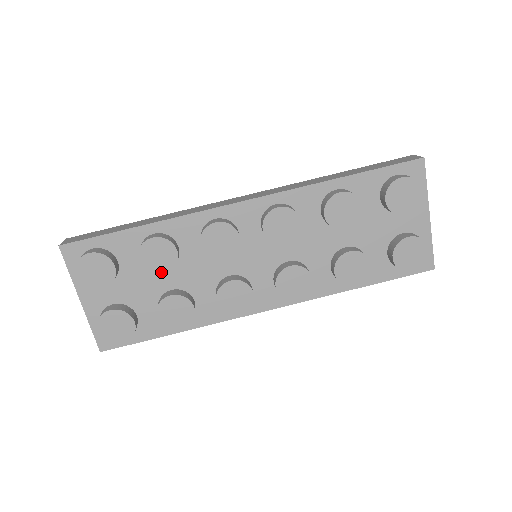
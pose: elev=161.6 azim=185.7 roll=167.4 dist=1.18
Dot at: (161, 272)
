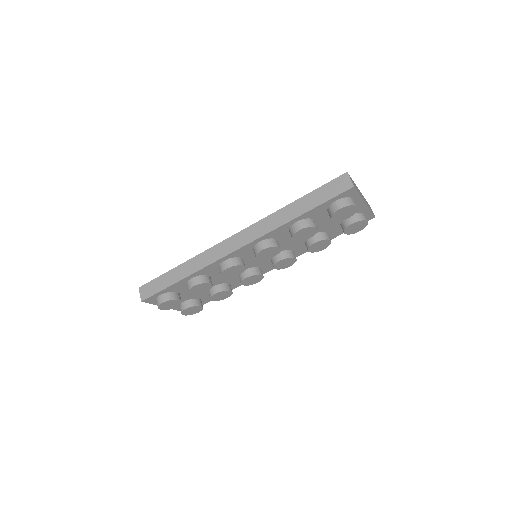
Dot at: (206, 291)
